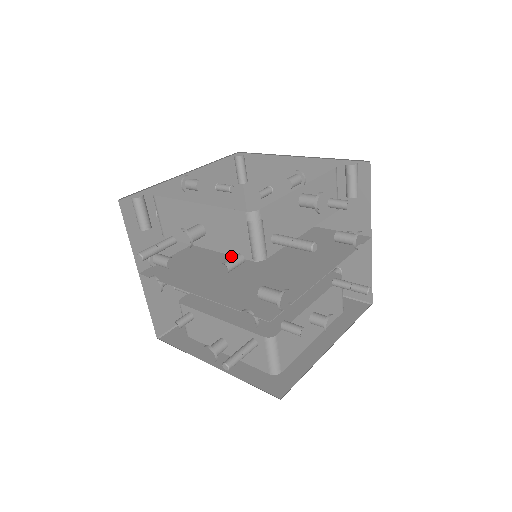
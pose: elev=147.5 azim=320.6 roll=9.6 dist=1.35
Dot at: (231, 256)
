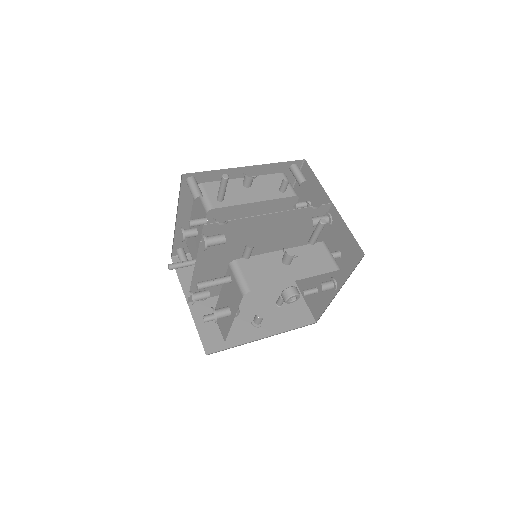
Dot at: occluded
